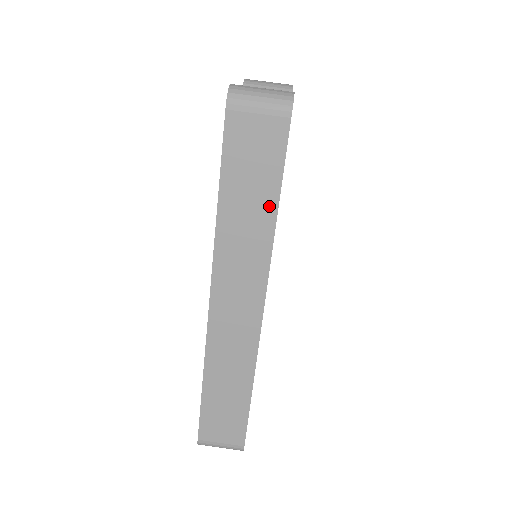
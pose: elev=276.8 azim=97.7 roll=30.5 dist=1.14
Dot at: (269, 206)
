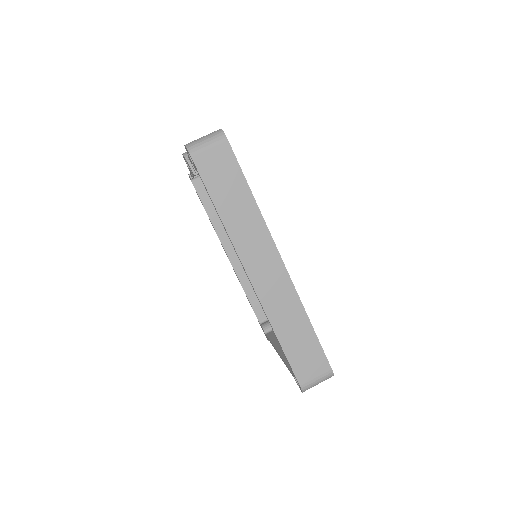
Dot at: (246, 195)
